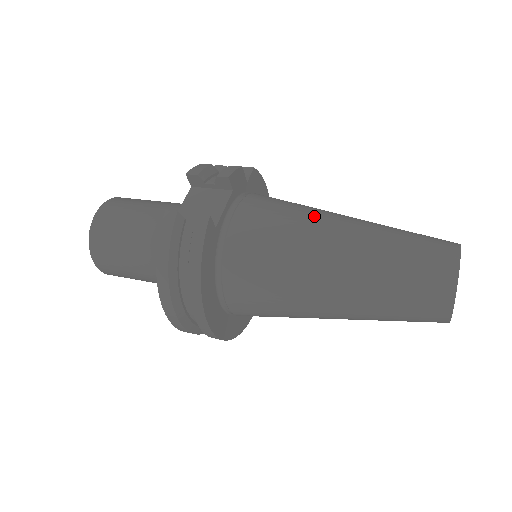
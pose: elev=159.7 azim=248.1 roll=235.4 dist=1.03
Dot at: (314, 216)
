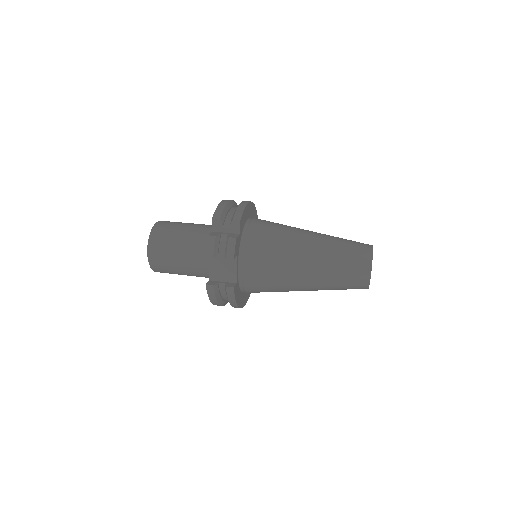
Dot at: (289, 259)
